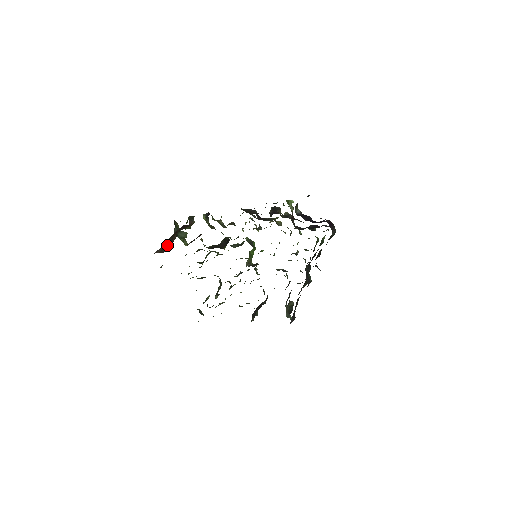
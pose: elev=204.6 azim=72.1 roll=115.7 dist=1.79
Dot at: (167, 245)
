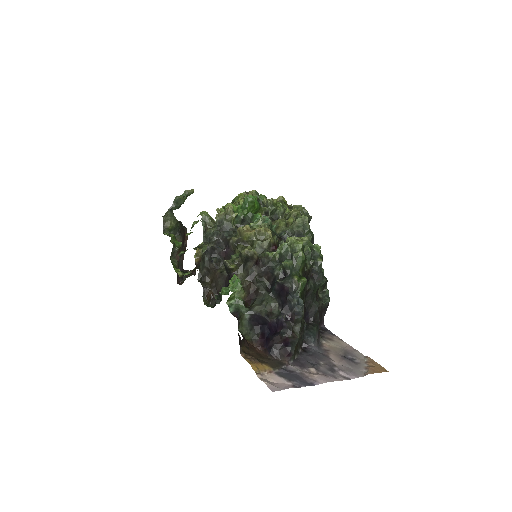
Dot at: (182, 248)
